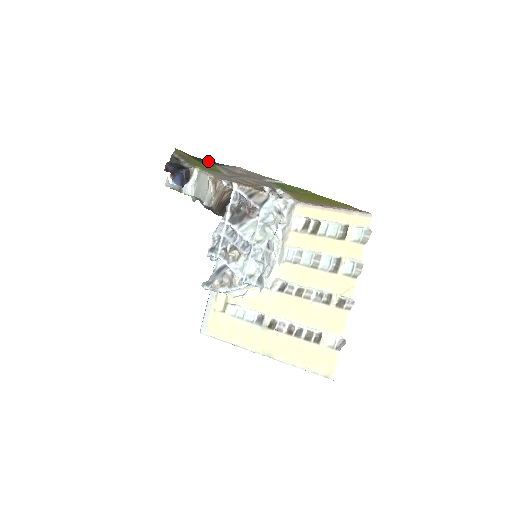
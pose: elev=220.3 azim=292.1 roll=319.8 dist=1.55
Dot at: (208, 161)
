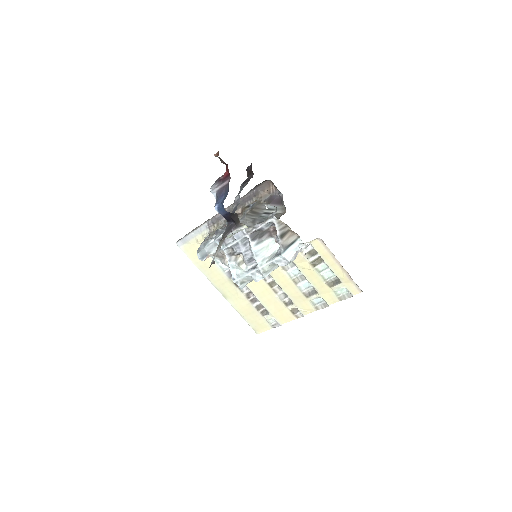
Dot at: occluded
